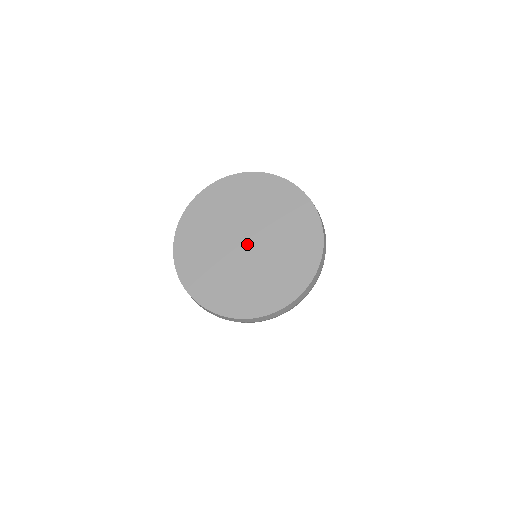
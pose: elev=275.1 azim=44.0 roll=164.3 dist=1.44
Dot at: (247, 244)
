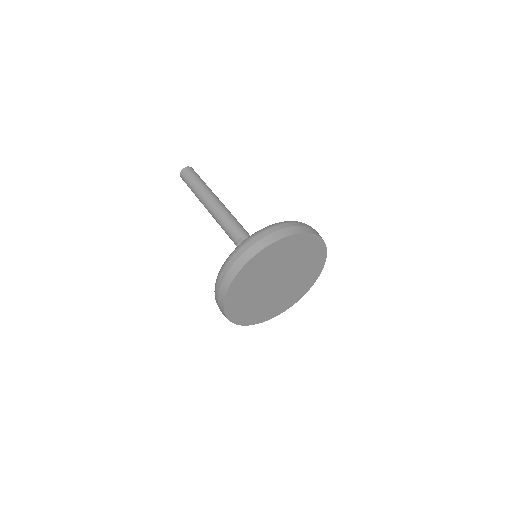
Dot at: (279, 283)
